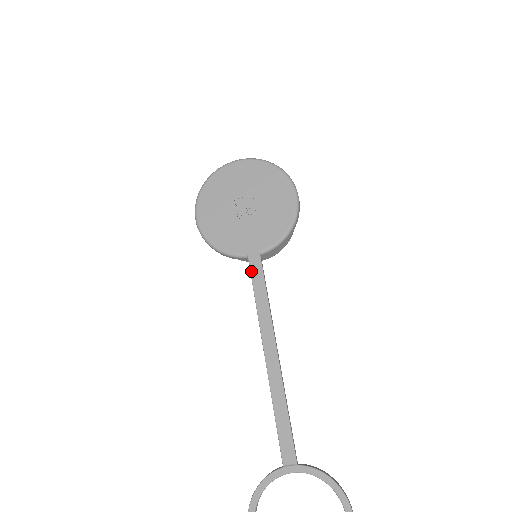
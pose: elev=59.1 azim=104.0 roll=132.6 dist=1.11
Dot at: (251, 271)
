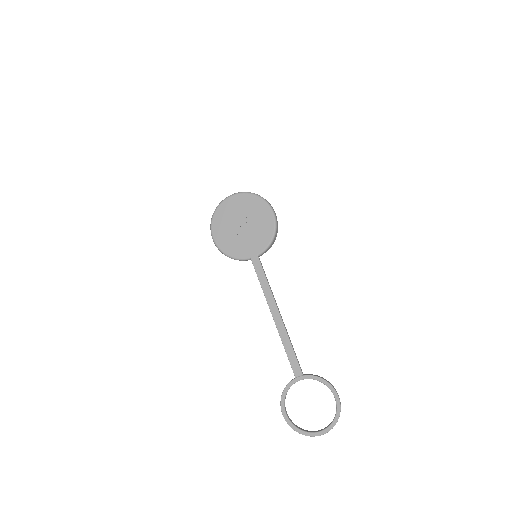
Dot at: (255, 268)
